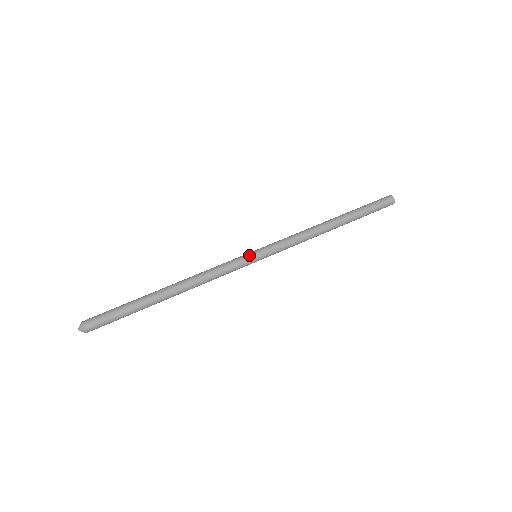
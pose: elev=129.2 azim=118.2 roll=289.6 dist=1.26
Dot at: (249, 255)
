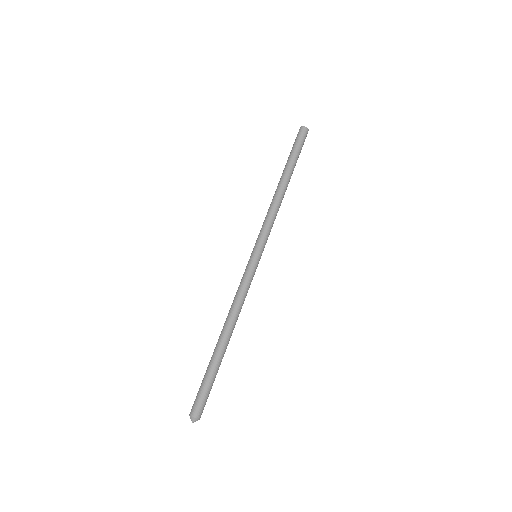
Dot at: (250, 260)
